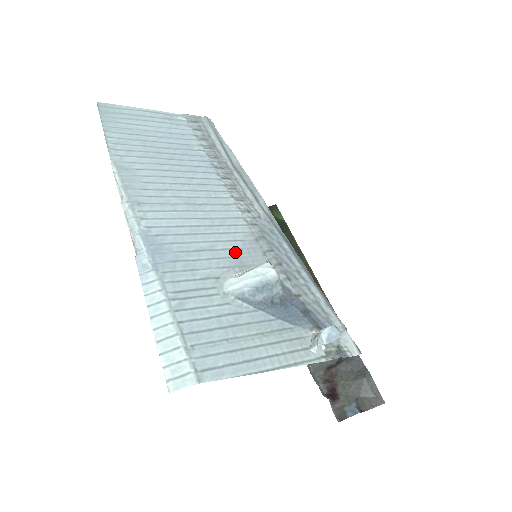
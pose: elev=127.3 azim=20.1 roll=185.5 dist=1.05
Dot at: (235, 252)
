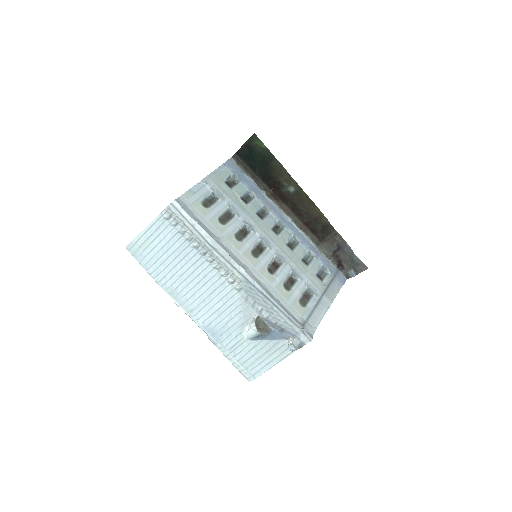
Dot at: (241, 314)
